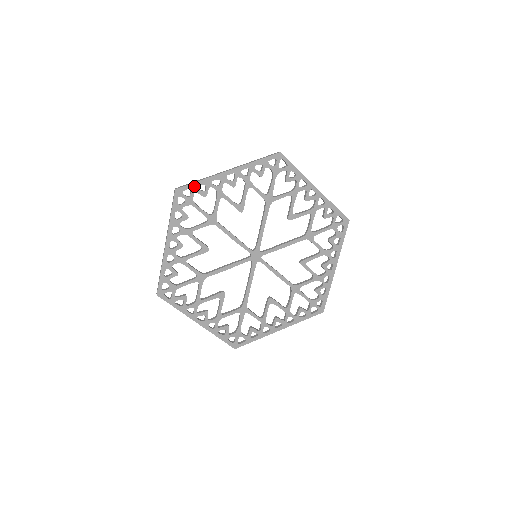
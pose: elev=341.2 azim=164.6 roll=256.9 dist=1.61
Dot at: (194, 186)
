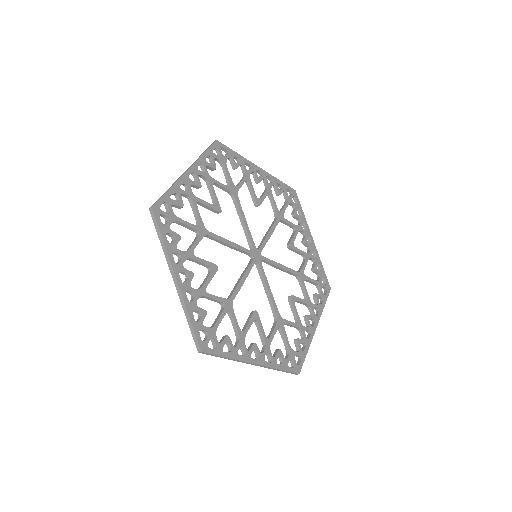
Dot at: (167, 198)
